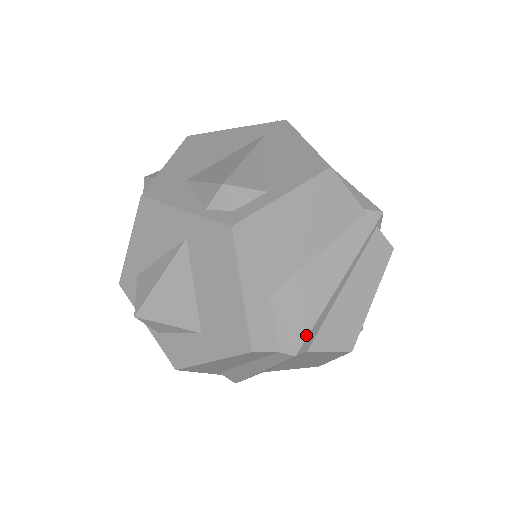
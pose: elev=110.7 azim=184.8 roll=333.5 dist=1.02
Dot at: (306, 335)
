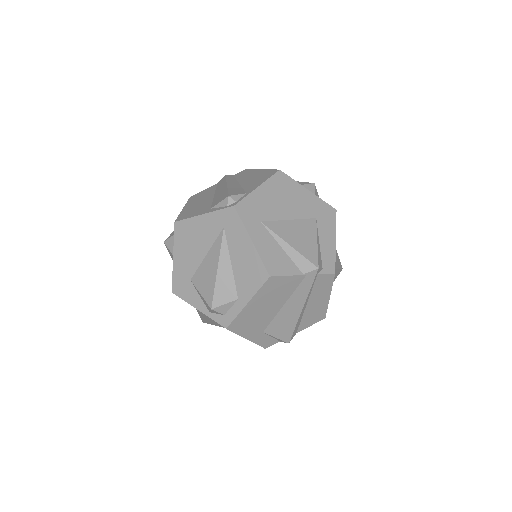
Dot at: (291, 335)
